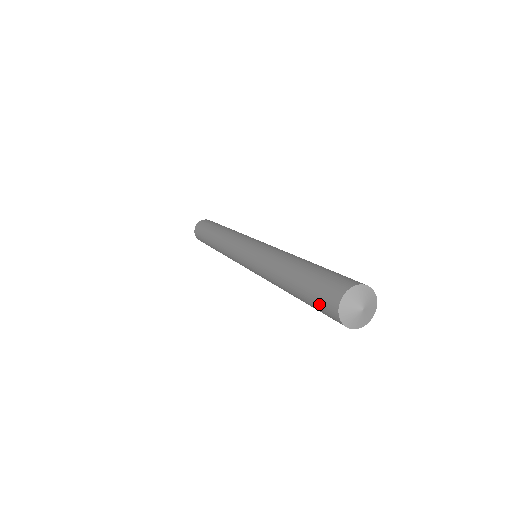
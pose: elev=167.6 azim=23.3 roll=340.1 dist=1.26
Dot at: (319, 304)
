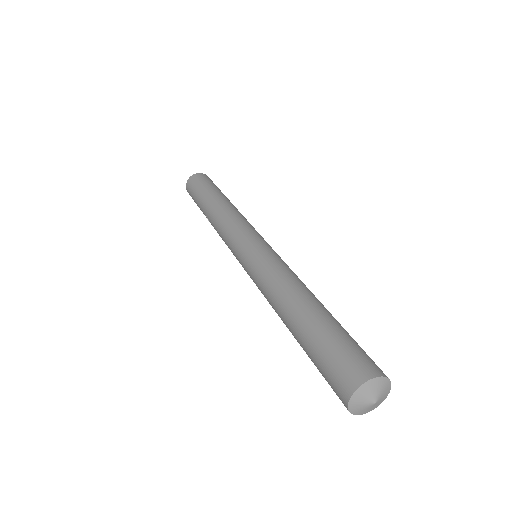
Dot at: (333, 362)
